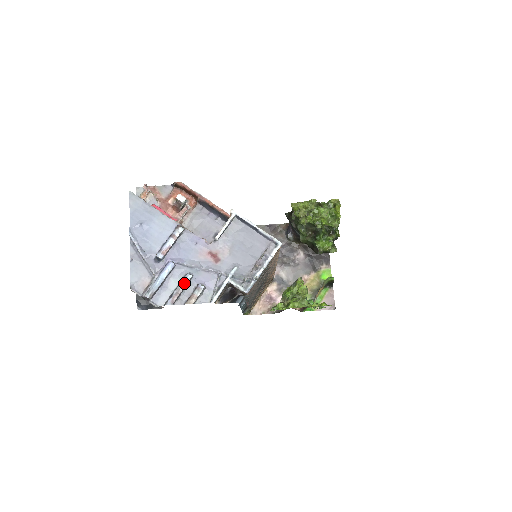
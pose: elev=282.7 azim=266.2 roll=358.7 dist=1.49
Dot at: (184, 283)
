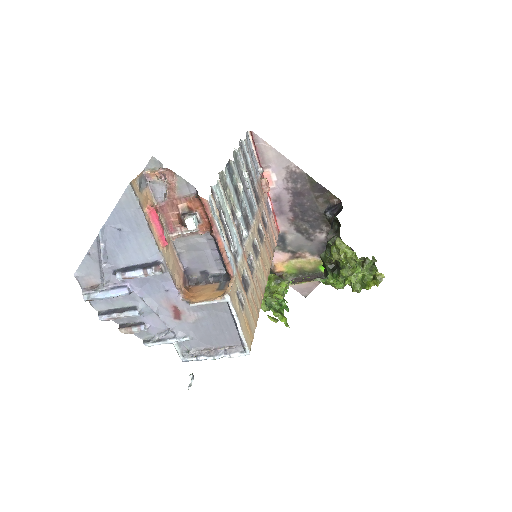
Dot at: (128, 316)
